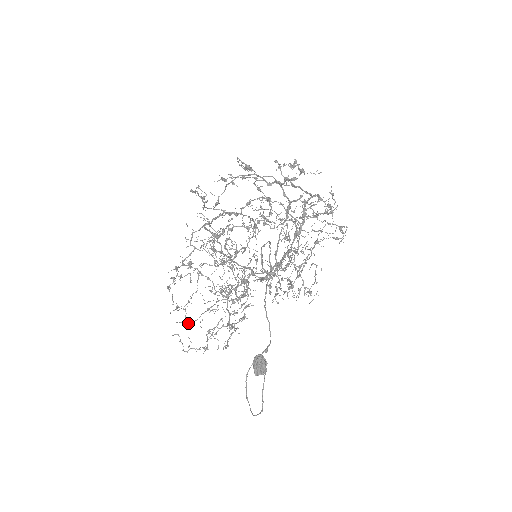
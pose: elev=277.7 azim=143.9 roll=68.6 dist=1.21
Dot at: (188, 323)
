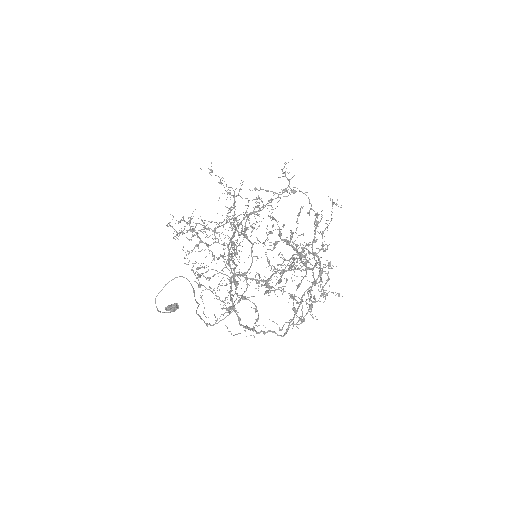
Dot at: (176, 235)
